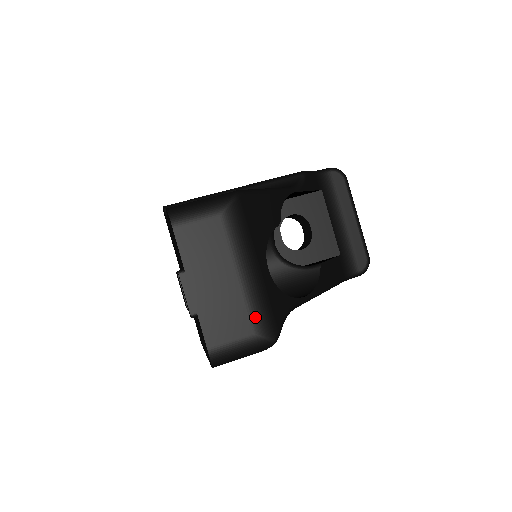
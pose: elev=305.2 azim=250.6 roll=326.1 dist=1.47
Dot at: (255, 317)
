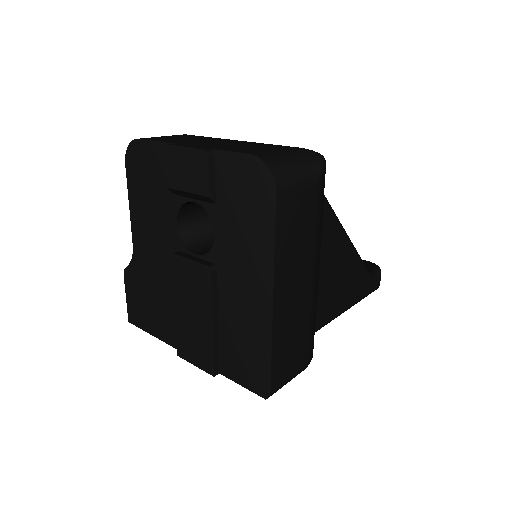
Dot at: (280, 145)
